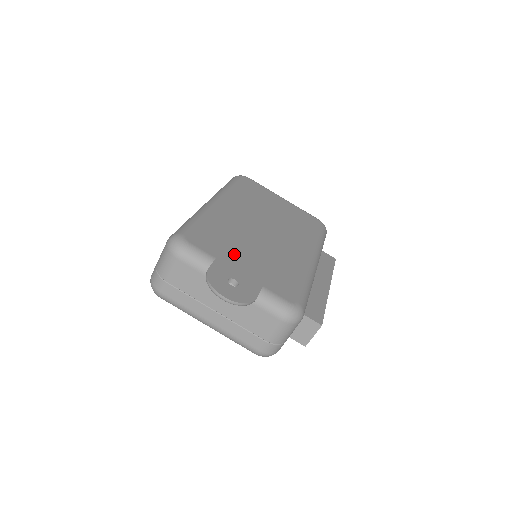
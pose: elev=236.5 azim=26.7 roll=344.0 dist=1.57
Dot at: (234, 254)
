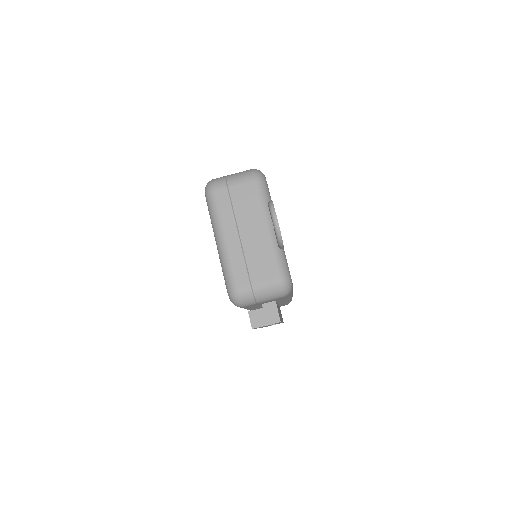
Dot at: occluded
